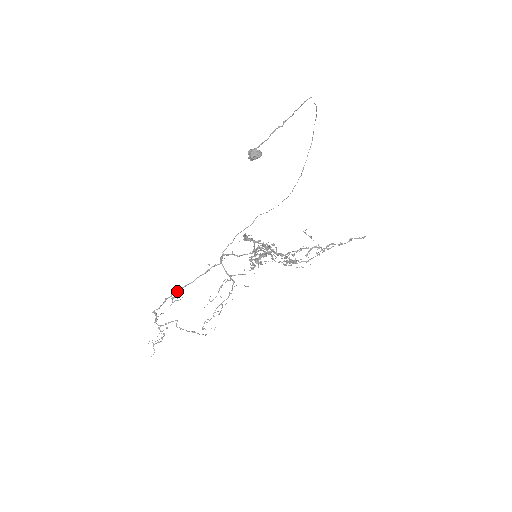
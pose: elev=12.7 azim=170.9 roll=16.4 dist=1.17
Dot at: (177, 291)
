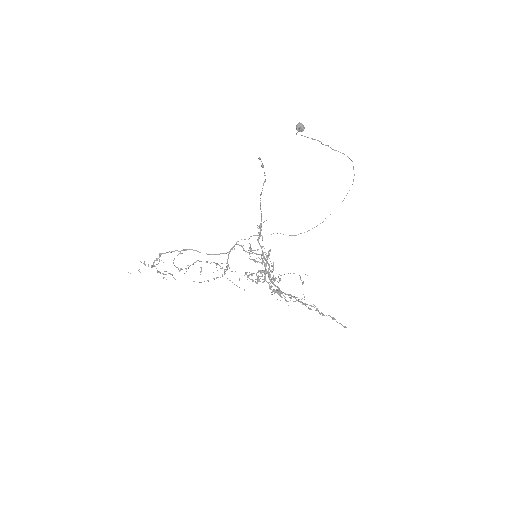
Dot at: occluded
